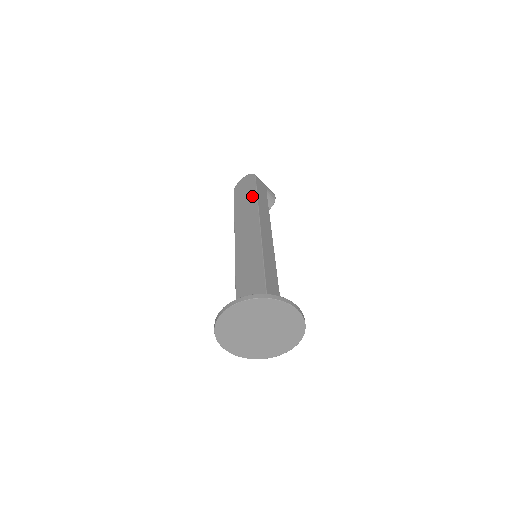
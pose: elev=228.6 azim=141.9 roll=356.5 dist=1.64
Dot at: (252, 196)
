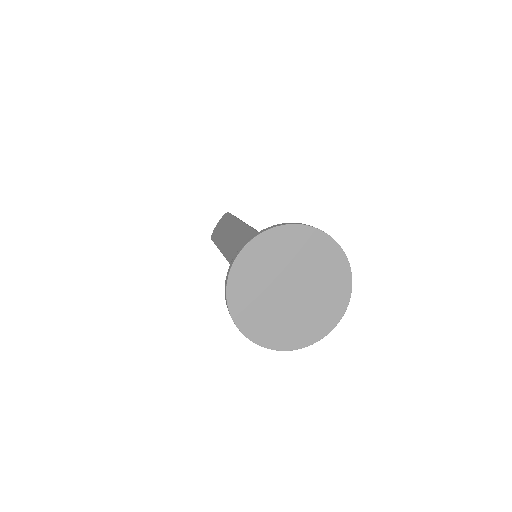
Dot at: (231, 222)
